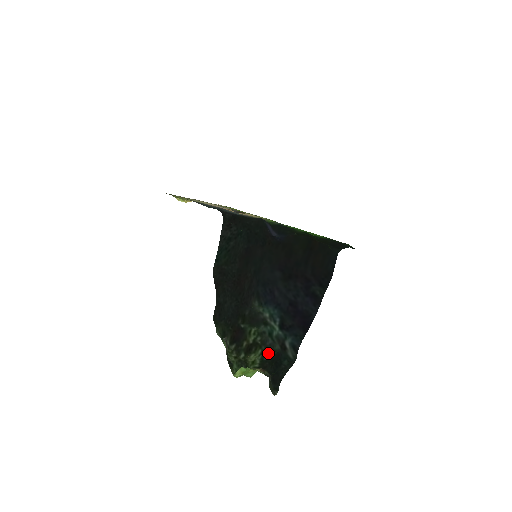
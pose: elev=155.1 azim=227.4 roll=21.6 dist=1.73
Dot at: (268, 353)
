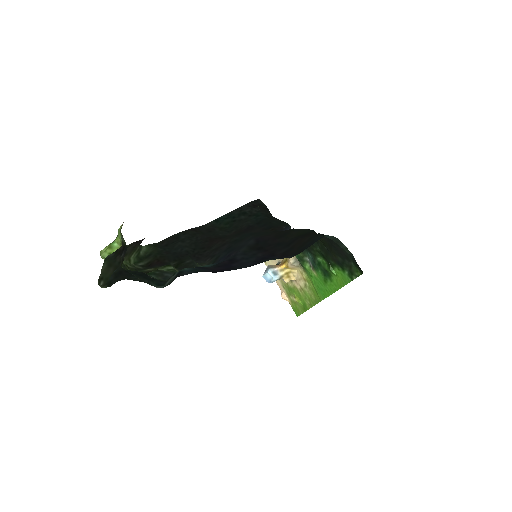
Dot at: (154, 277)
